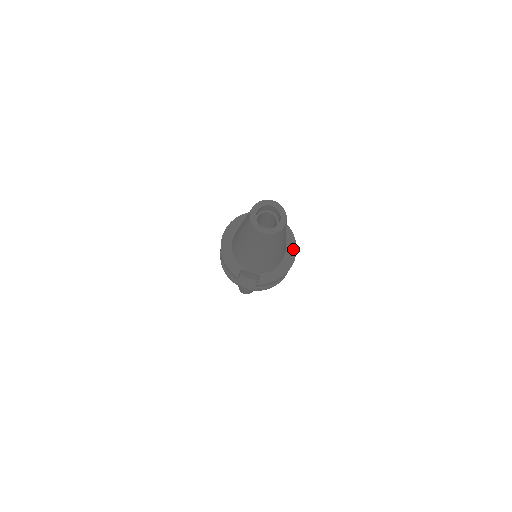
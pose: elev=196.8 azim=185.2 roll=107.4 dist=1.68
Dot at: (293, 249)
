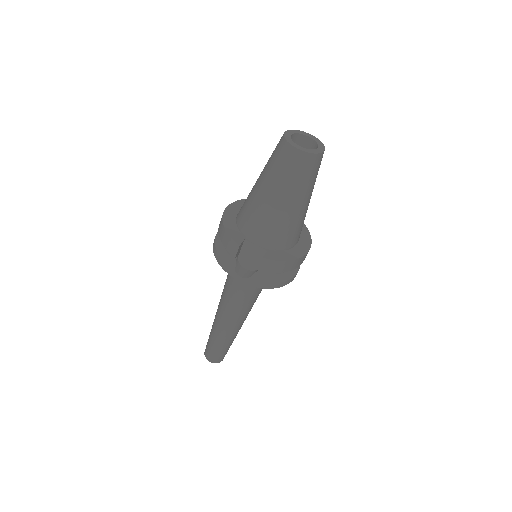
Dot at: (308, 241)
